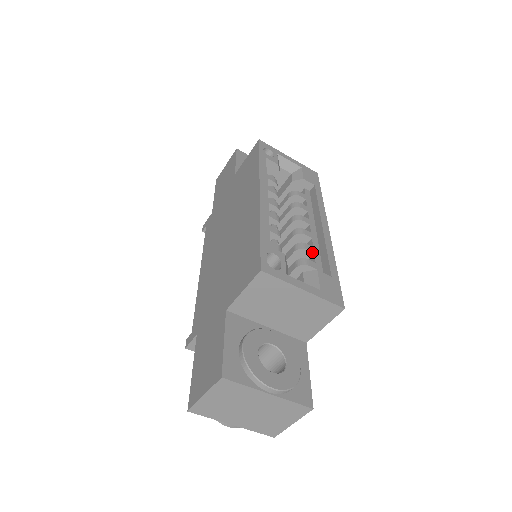
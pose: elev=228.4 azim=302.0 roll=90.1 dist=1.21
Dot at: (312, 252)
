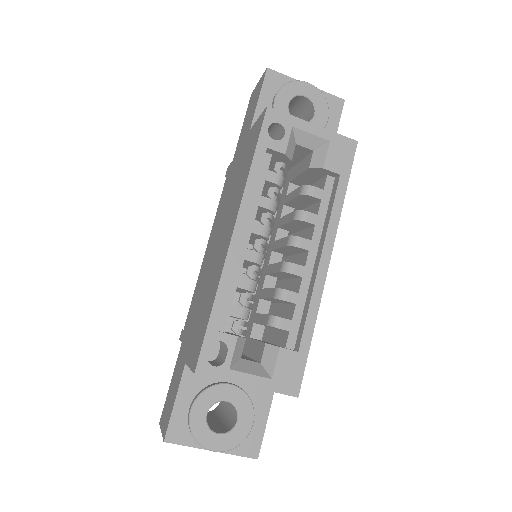
Dot at: (293, 303)
